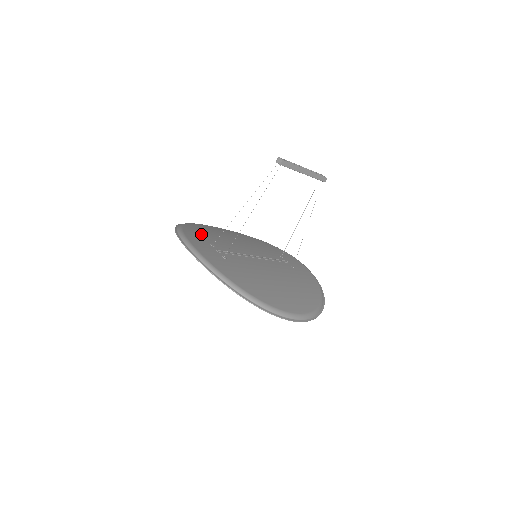
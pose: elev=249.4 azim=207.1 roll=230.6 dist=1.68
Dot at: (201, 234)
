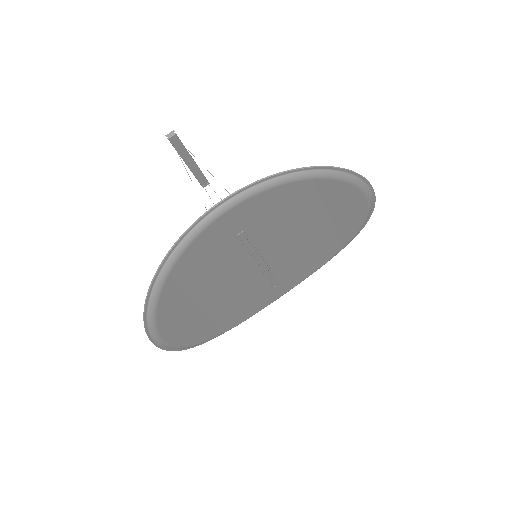
Dot at: occluded
